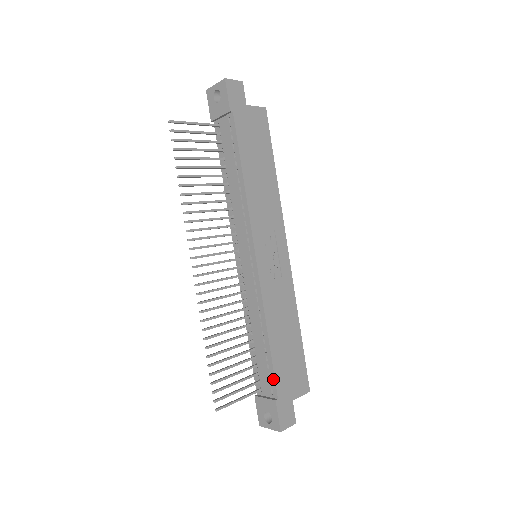
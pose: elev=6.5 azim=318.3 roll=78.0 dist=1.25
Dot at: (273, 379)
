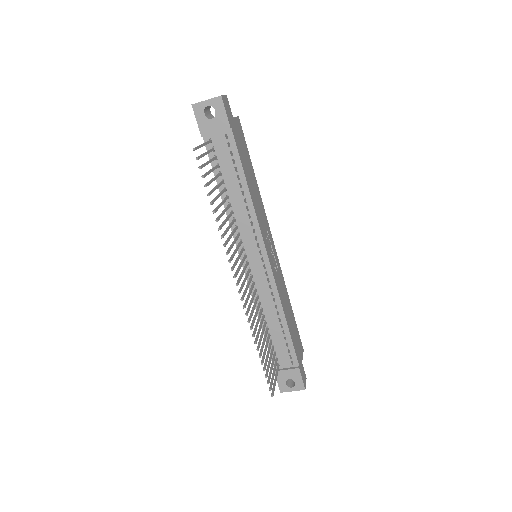
Dot at: (293, 353)
